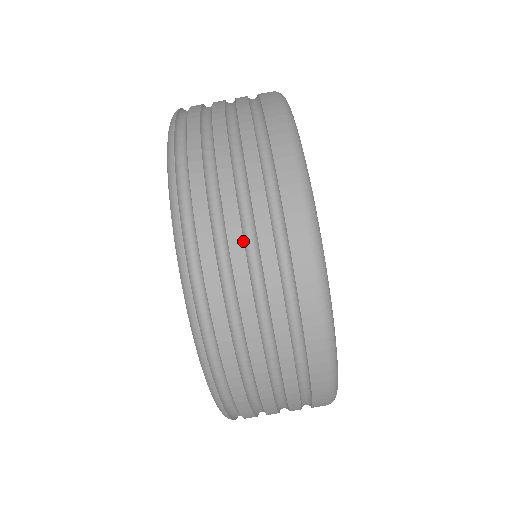
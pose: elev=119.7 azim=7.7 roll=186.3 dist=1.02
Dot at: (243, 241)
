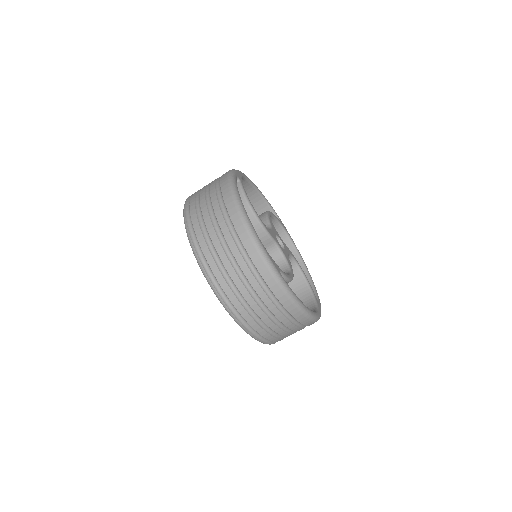
Dot at: (243, 285)
